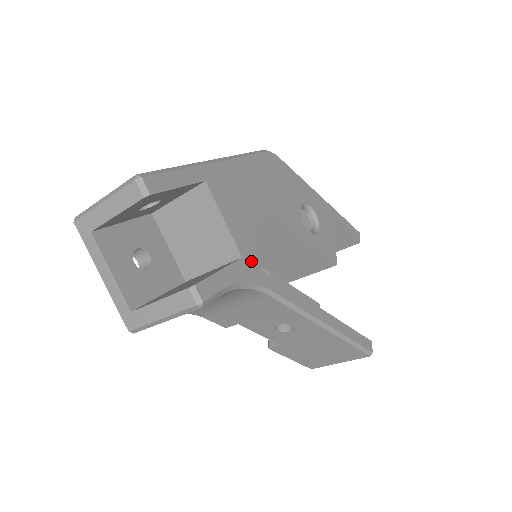
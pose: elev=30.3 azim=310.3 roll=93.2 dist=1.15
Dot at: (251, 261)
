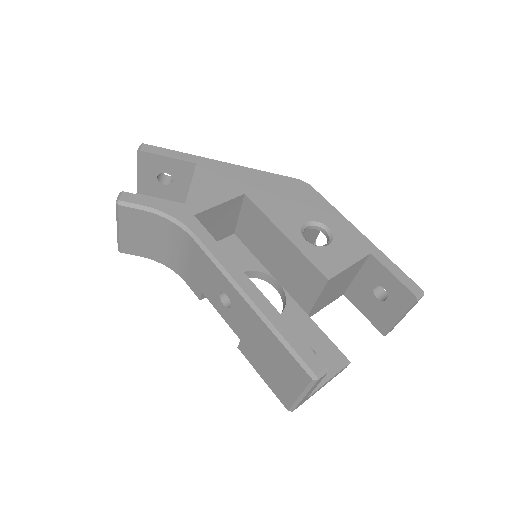
Dot at: (192, 211)
